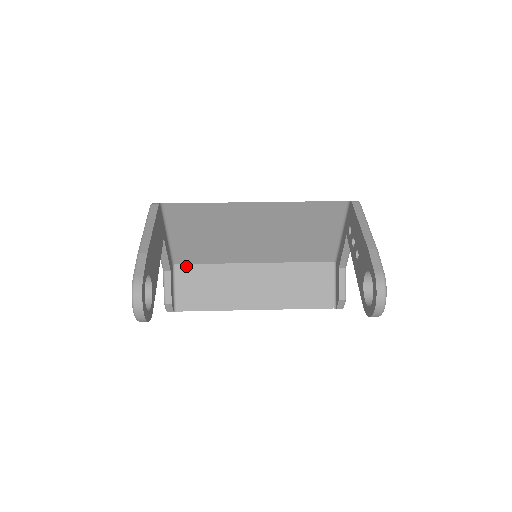
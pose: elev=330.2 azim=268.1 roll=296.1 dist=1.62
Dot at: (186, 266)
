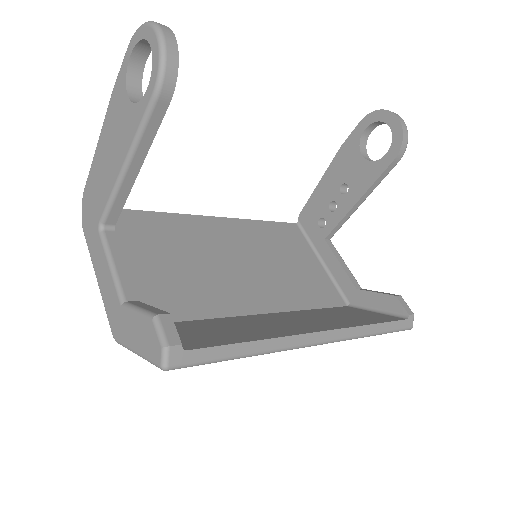
Dot at: occluded
